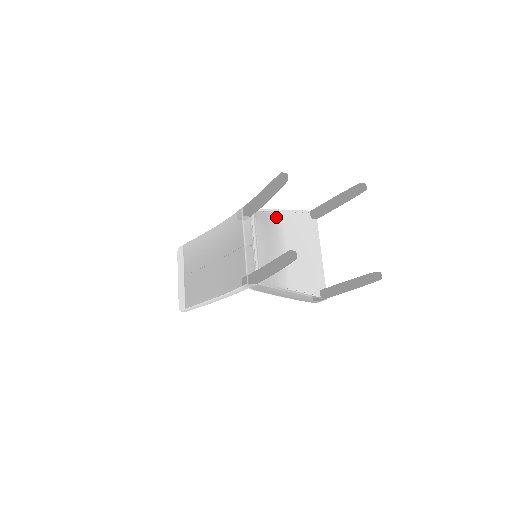
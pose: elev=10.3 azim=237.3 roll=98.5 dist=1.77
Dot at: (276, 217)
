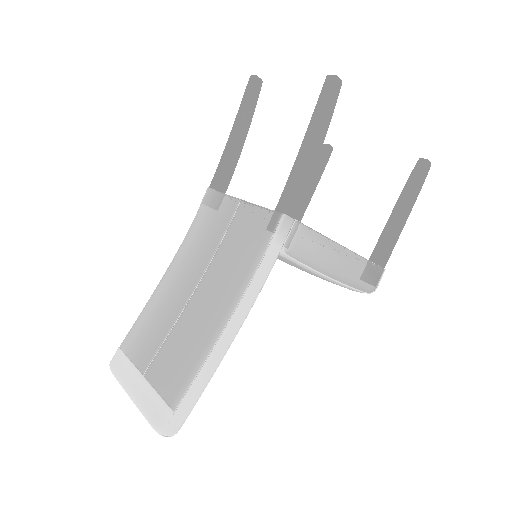
Dot at: occluded
